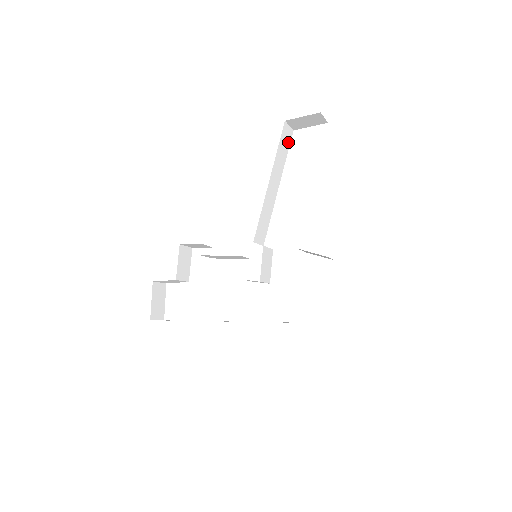
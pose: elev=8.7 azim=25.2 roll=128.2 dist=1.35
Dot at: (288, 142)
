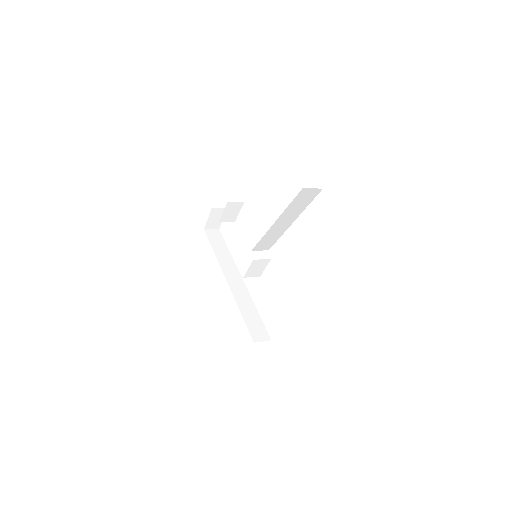
Dot at: (312, 197)
